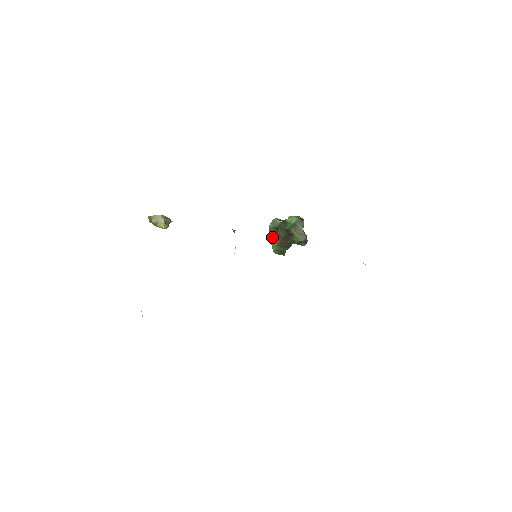
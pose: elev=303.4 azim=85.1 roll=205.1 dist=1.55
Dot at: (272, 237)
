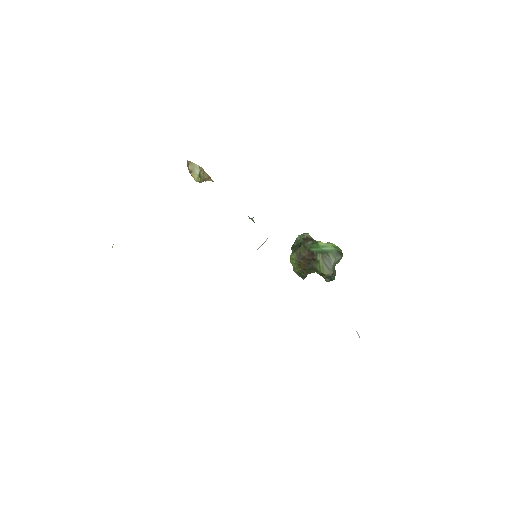
Dot at: (292, 250)
